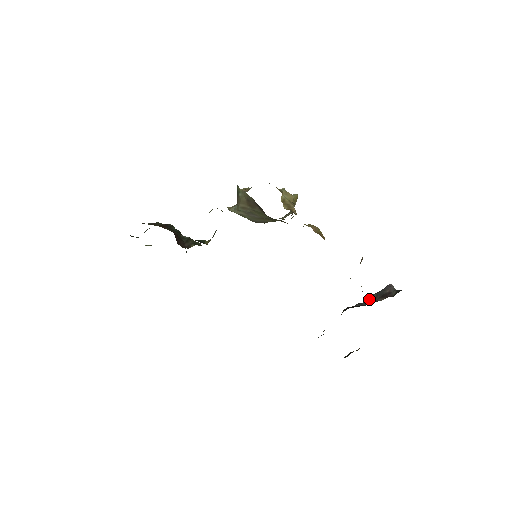
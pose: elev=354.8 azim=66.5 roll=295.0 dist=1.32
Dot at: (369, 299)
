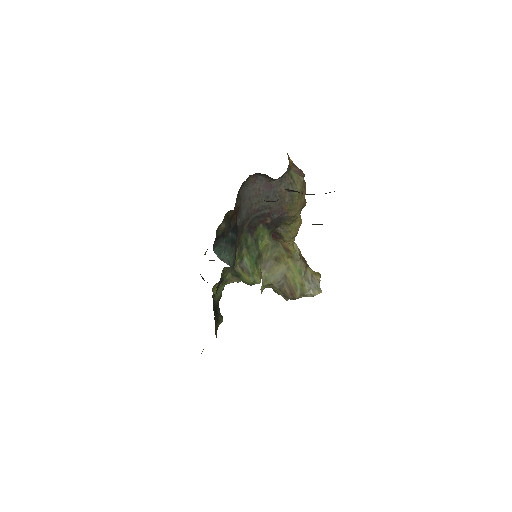
Dot at: occluded
